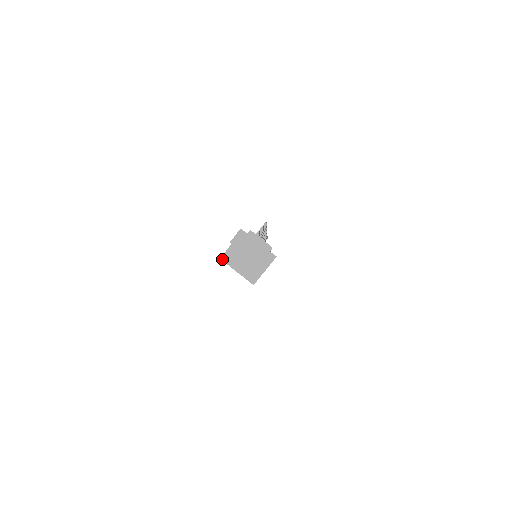
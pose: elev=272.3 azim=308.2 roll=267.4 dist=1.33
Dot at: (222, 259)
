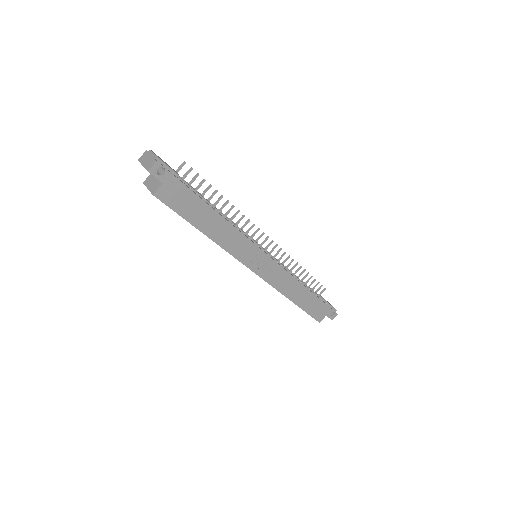
Dot at: (144, 183)
